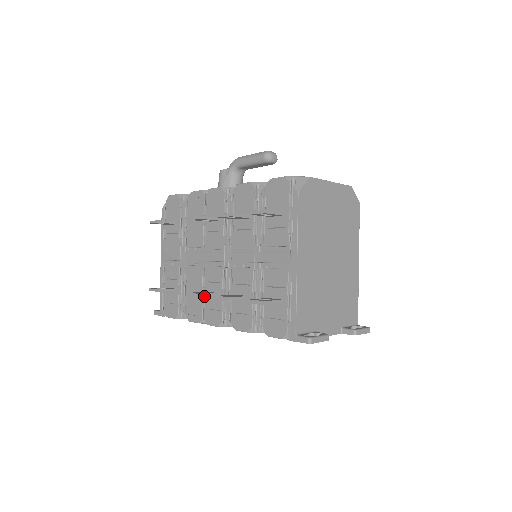
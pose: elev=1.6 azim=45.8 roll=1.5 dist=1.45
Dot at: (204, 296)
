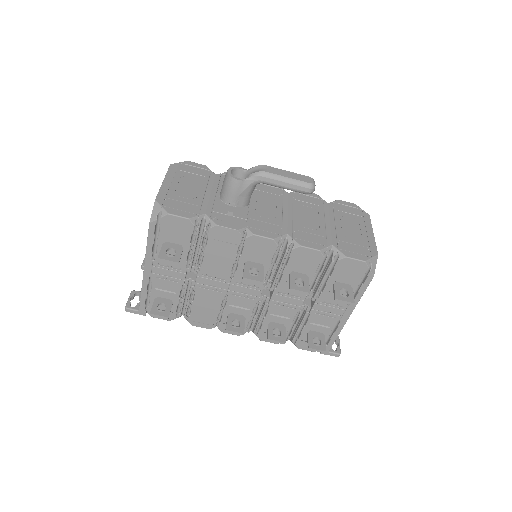
Dot at: occluded
